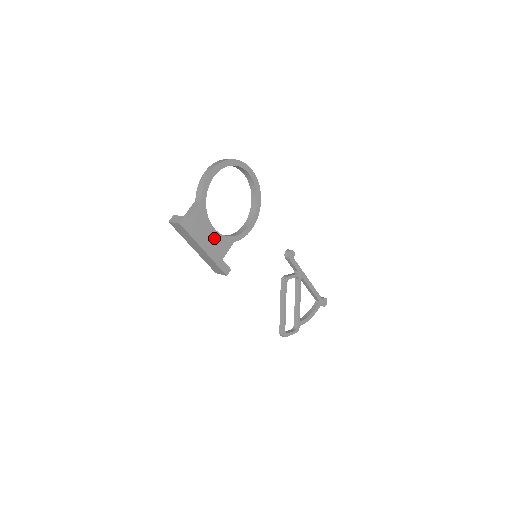
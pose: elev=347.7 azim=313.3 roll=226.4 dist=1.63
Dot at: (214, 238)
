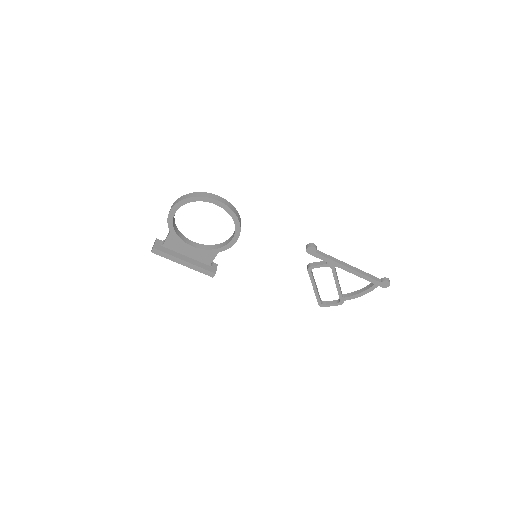
Dot at: (195, 252)
